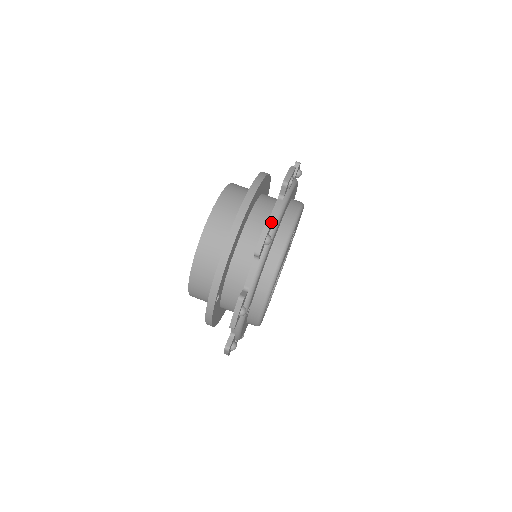
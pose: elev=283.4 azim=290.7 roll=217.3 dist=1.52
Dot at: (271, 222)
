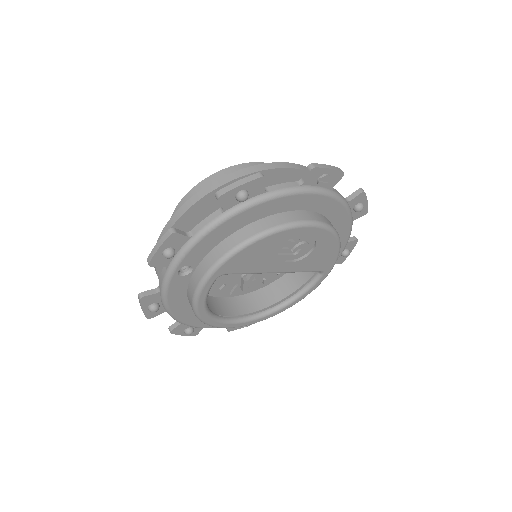
Dot at: (257, 178)
